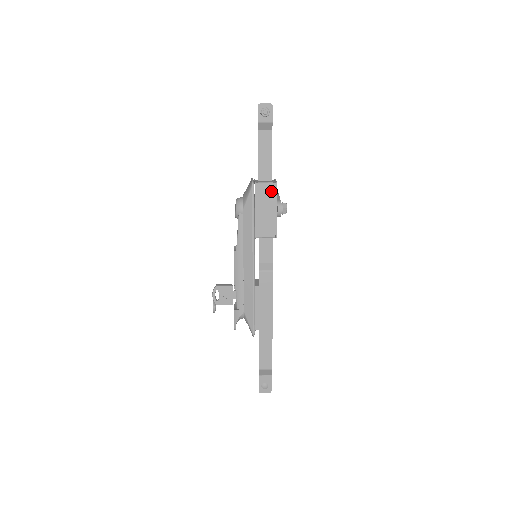
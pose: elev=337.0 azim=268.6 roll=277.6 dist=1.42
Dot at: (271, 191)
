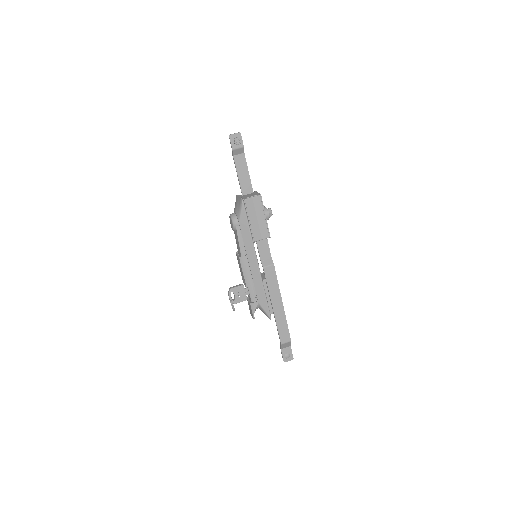
Dot at: (258, 202)
